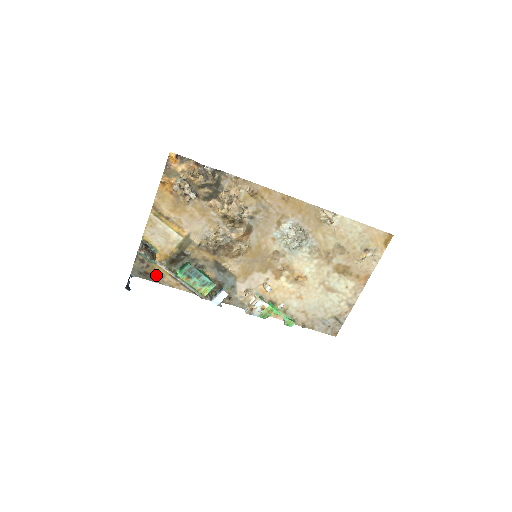
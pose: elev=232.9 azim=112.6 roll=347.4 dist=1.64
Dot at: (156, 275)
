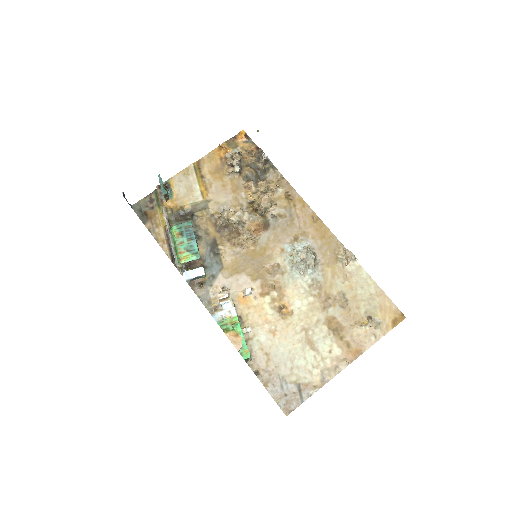
Dot at: (152, 221)
